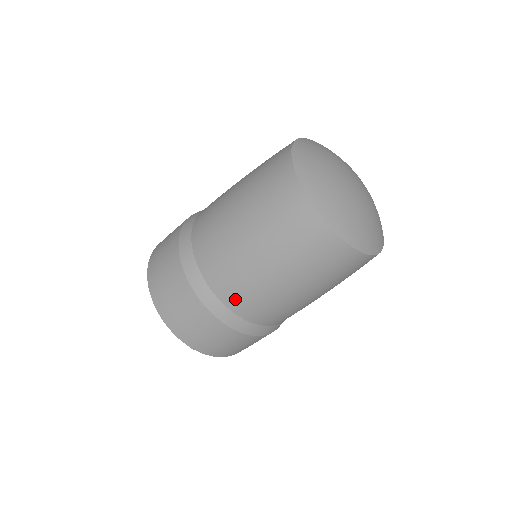
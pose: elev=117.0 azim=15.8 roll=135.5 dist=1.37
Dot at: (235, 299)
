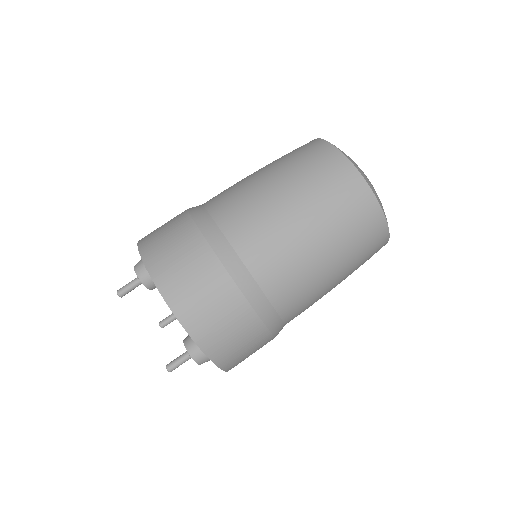
Dot at: (269, 272)
